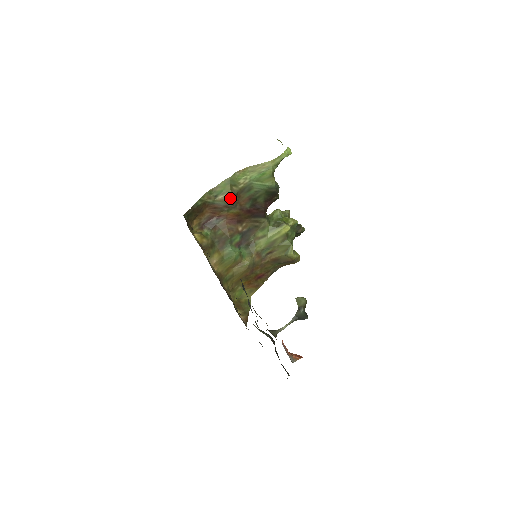
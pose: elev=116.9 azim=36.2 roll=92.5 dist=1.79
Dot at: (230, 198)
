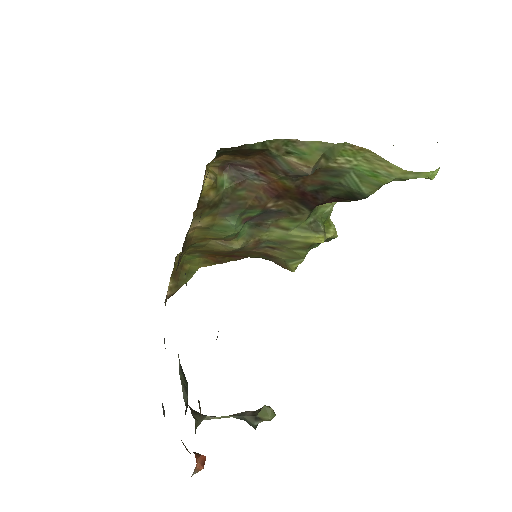
Dot at: (303, 171)
